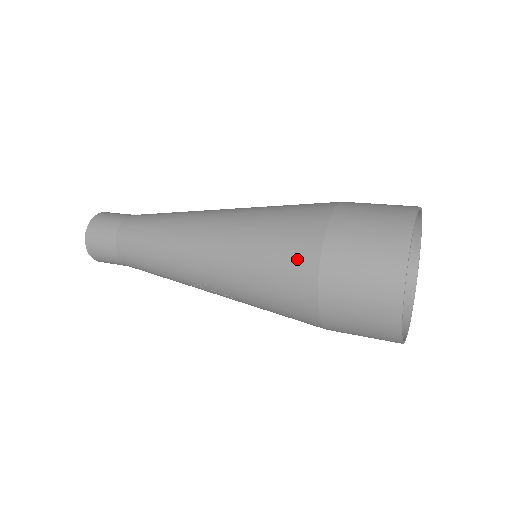
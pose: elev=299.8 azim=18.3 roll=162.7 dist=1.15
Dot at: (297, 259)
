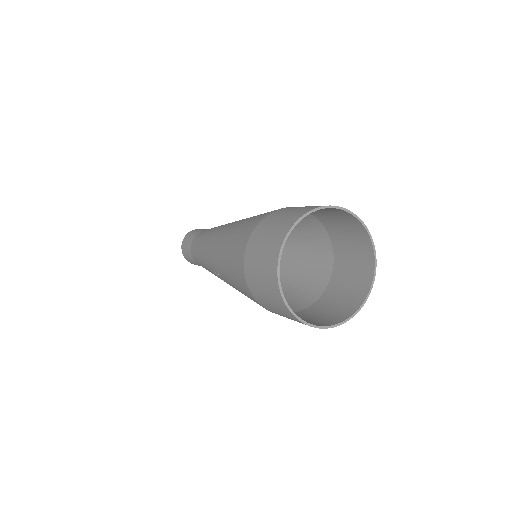
Dot at: (240, 244)
